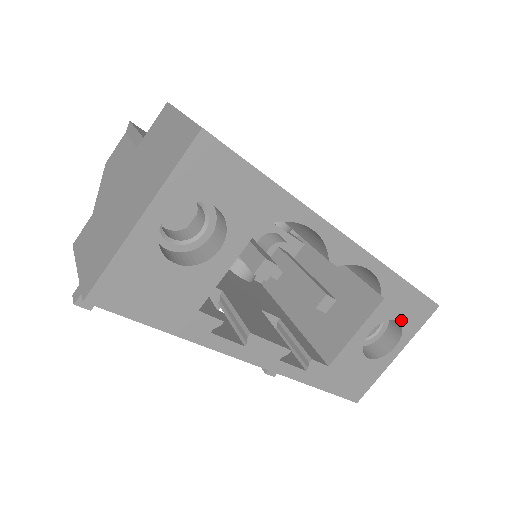
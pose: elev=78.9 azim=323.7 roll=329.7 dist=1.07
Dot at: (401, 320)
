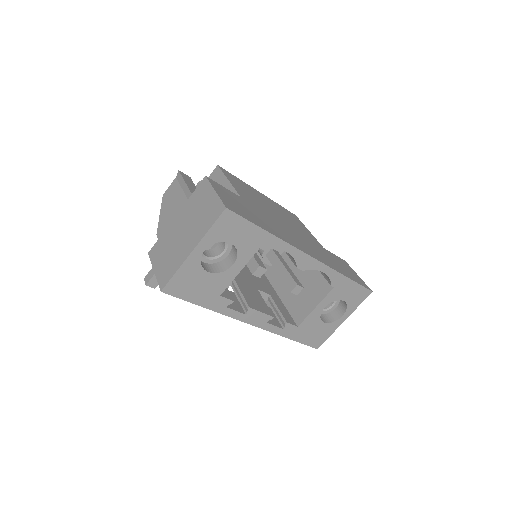
Dot at: (346, 300)
